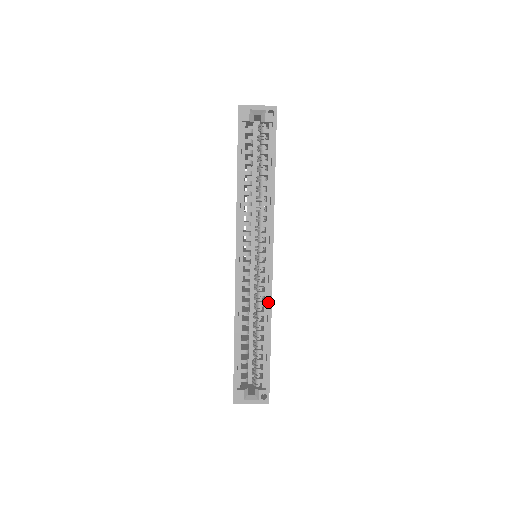
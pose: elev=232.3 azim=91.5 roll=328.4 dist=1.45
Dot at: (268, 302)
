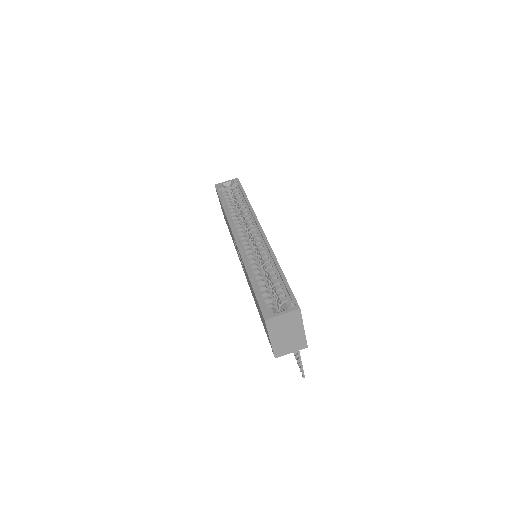
Dot at: (268, 249)
